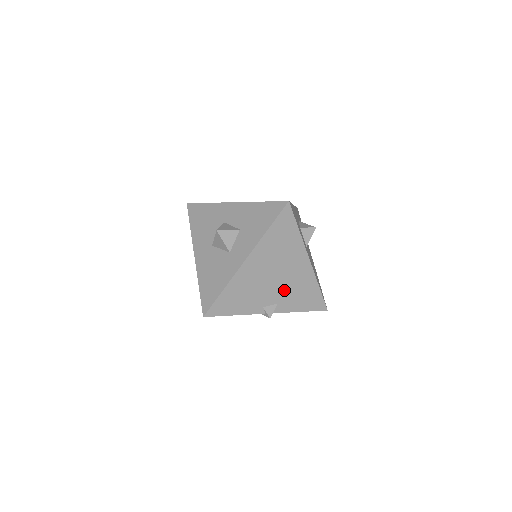
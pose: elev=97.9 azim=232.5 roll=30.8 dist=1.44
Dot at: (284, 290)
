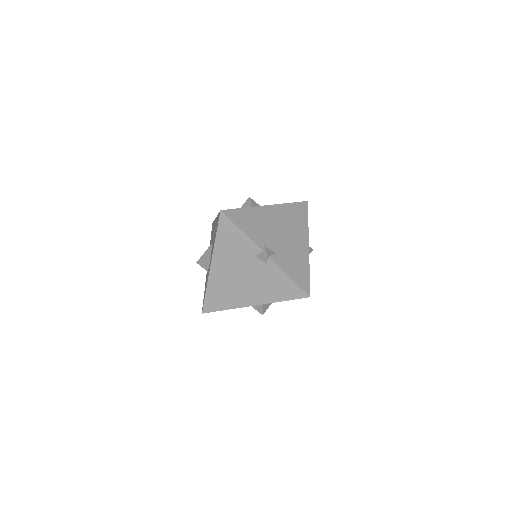
Dot at: (284, 249)
